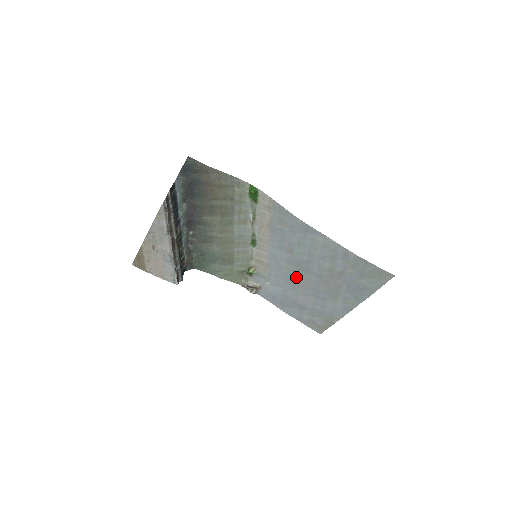
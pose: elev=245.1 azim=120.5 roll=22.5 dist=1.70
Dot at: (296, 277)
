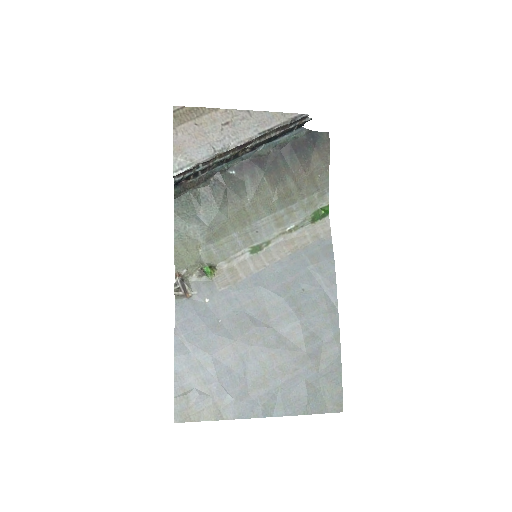
Dot at: (253, 320)
